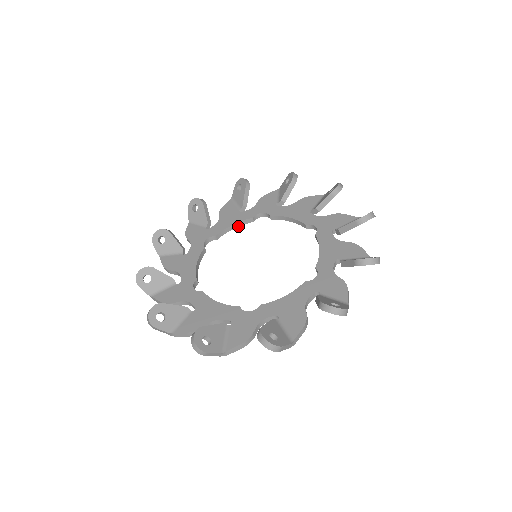
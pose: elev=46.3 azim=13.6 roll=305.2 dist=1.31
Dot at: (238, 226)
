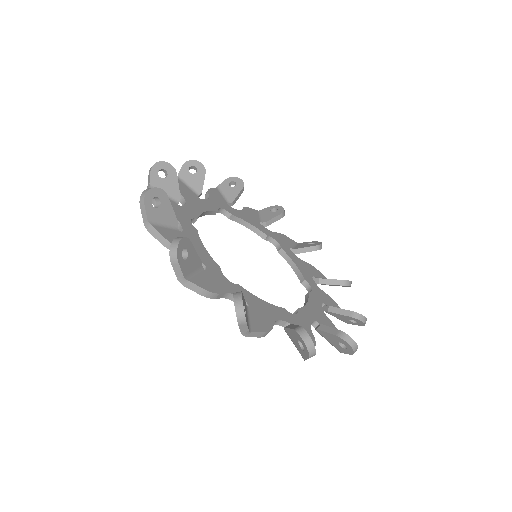
Dot at: (204, 215)
